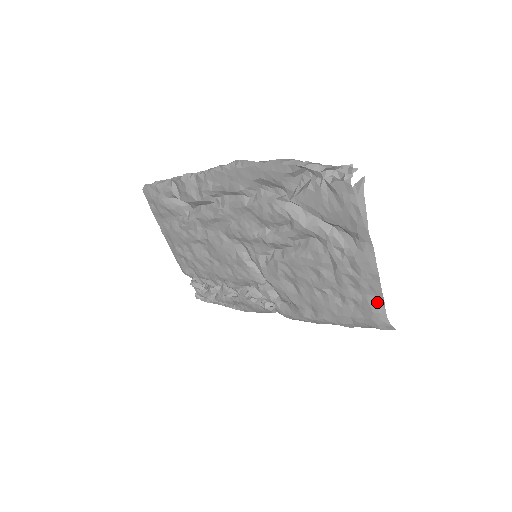
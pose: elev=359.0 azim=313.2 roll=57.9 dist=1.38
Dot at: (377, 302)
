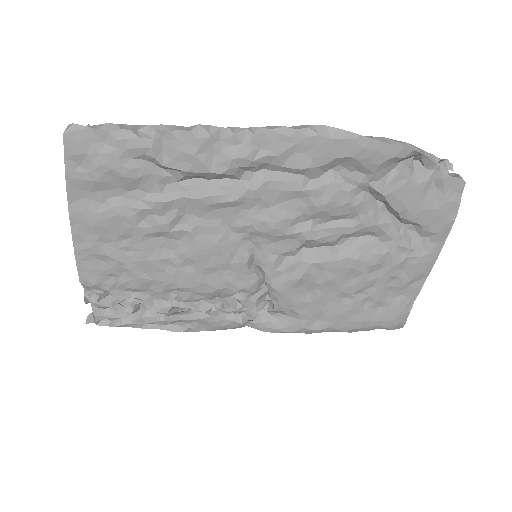
Dot at: (408, 303)
